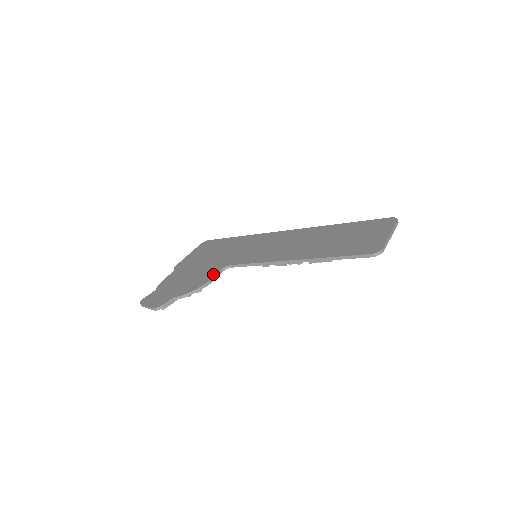
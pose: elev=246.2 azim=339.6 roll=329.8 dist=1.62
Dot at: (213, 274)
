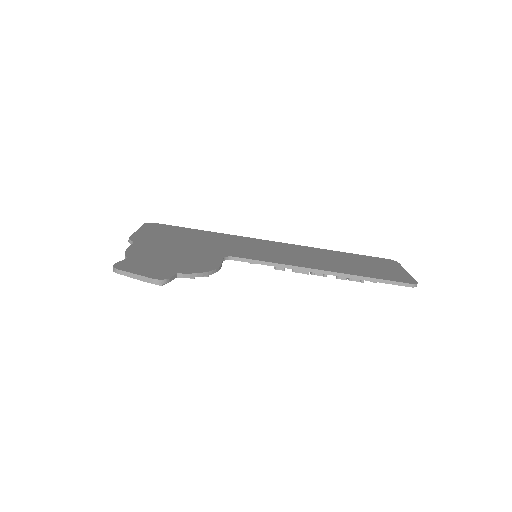
Dot at: (217, 260)
